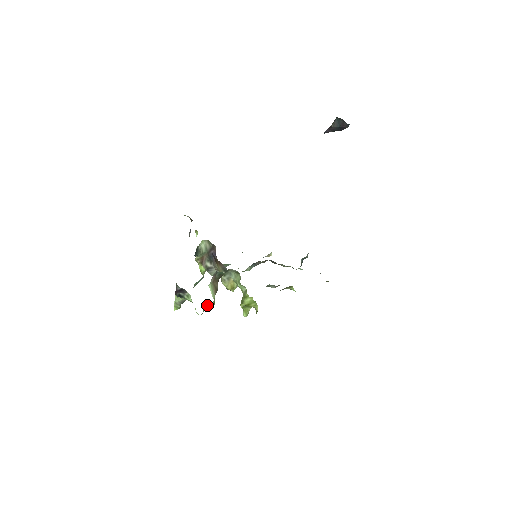
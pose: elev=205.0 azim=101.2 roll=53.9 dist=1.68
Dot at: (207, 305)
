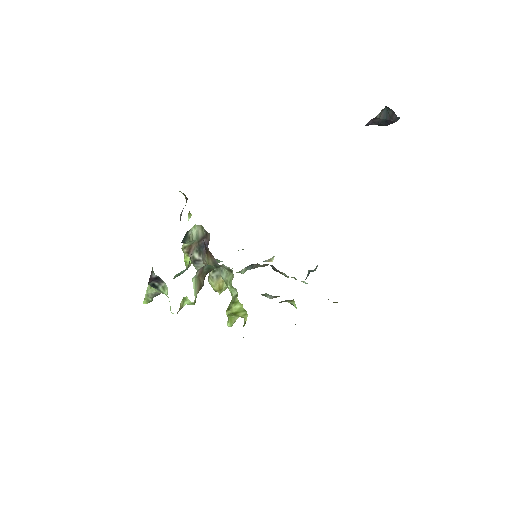
Dot at: (185, 303)
